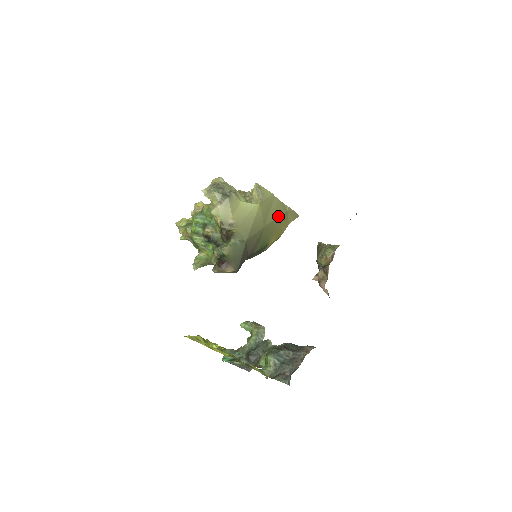
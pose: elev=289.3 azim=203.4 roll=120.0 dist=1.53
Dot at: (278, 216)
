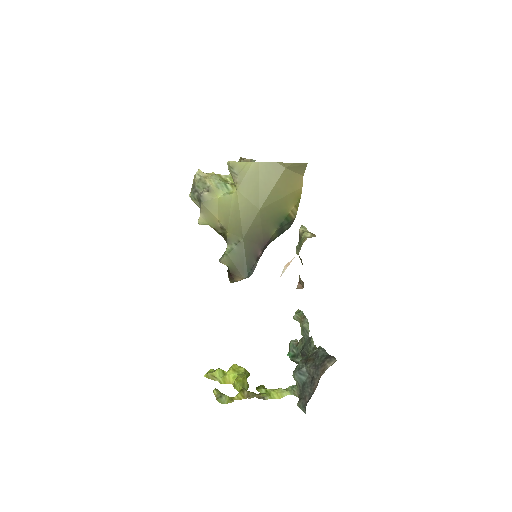
Dot at: (274, 184)
